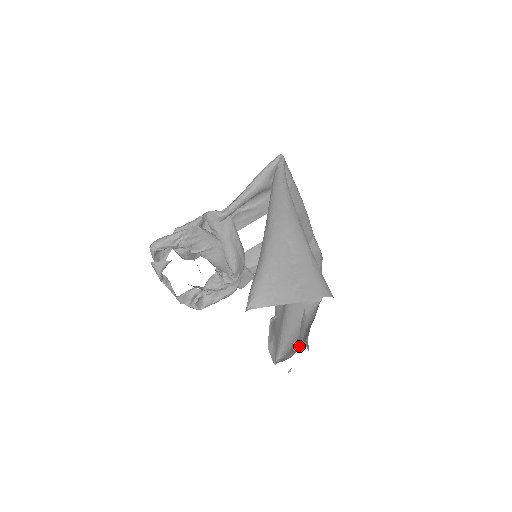
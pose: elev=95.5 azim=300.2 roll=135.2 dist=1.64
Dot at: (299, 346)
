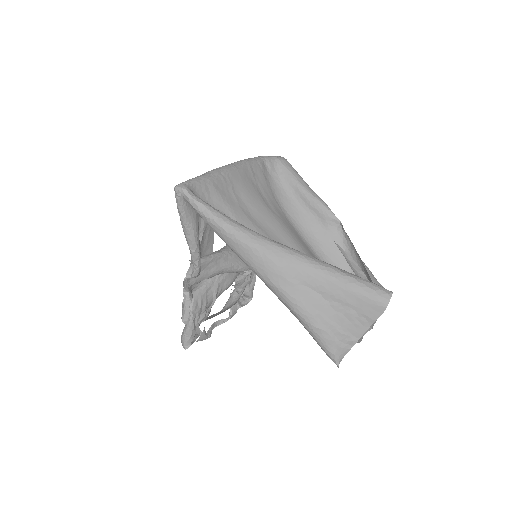
Dot at: occluded
